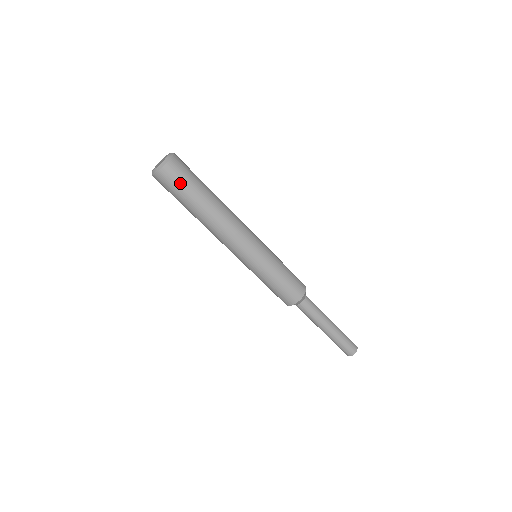
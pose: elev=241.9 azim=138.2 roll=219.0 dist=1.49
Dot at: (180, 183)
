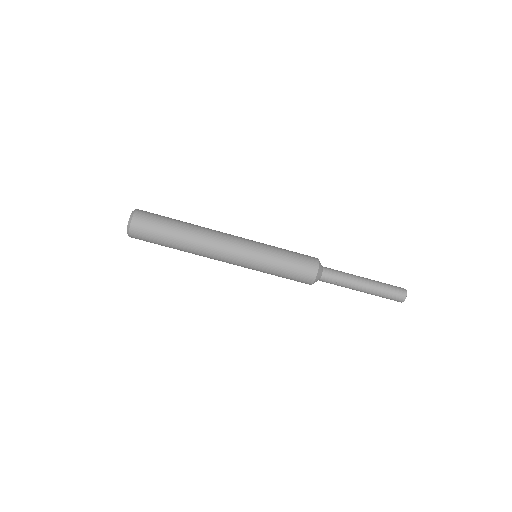
Dot at: (153, 225)
